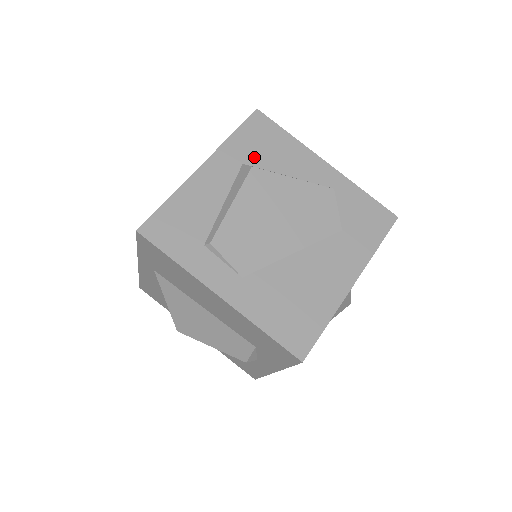
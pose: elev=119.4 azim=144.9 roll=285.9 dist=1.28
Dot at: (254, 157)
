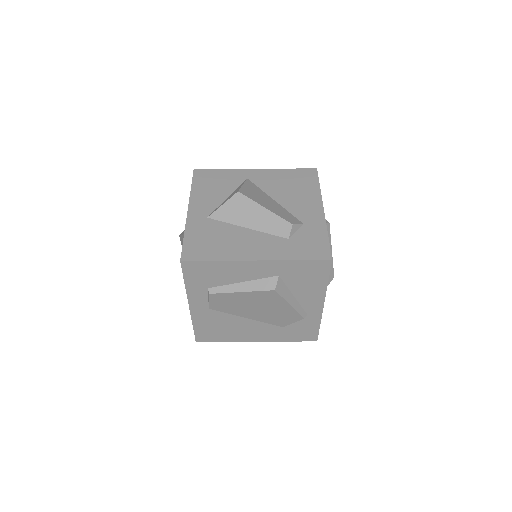
Dot at: (290, 277)
